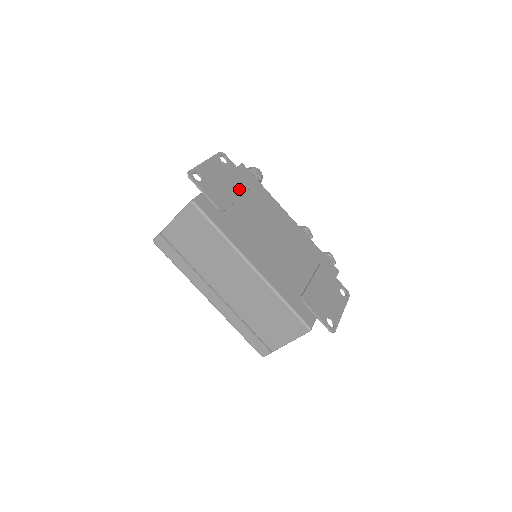
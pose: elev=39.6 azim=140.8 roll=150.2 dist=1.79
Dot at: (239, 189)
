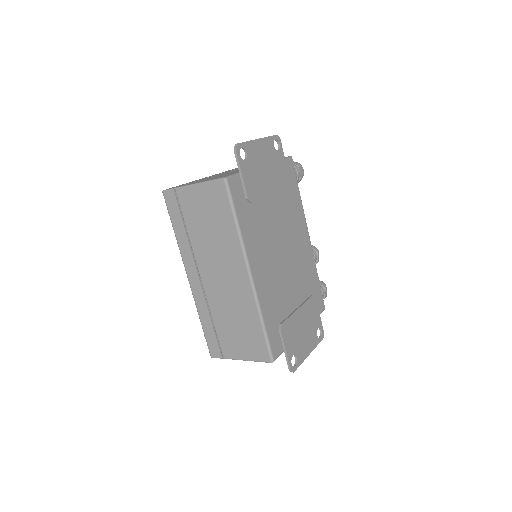
Dot at: (276, 184)
